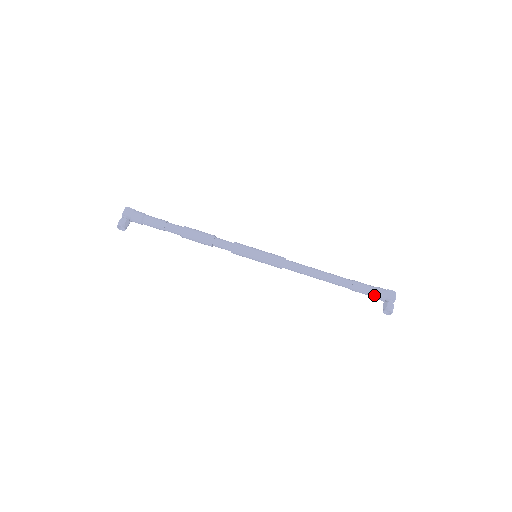
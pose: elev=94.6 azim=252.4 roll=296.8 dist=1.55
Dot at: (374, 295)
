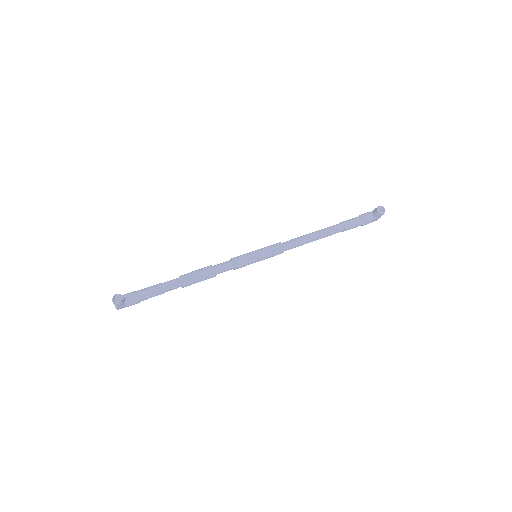
Dot at: (362, 217)
